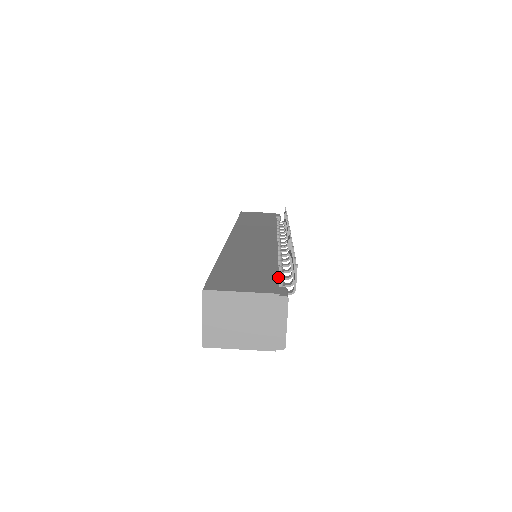
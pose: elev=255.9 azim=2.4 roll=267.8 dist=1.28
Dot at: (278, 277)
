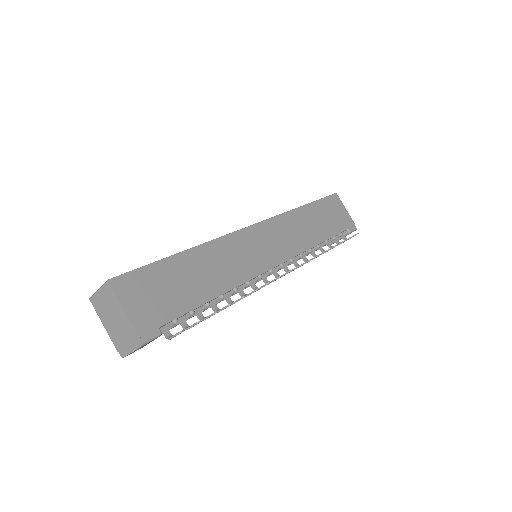
Dot at: (176, 318)
